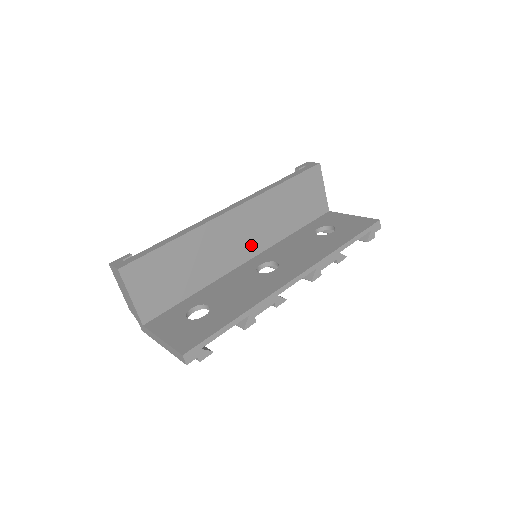
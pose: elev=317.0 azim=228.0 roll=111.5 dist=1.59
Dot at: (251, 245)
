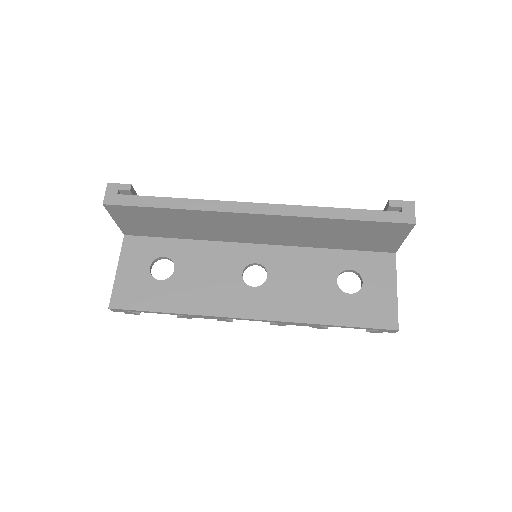
Dot at: (267, 238)
